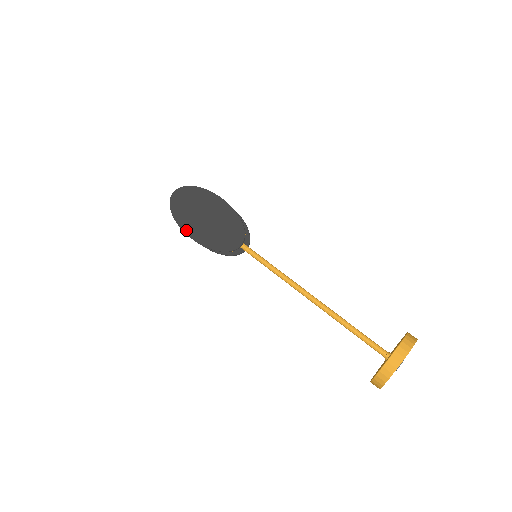
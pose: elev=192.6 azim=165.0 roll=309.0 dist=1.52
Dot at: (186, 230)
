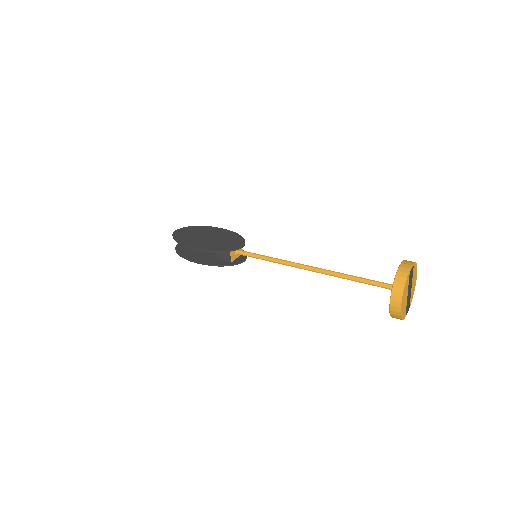
Dot at: (189, 245)
